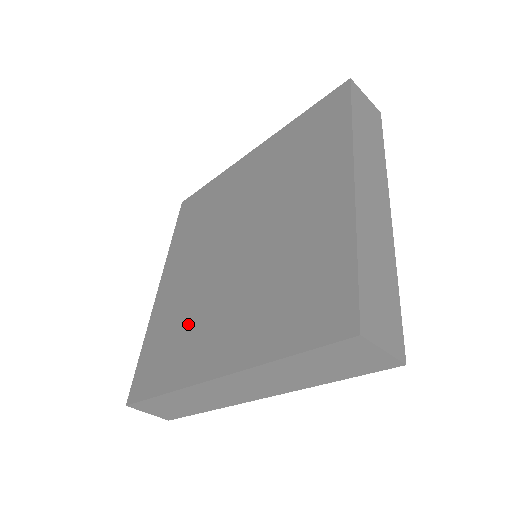
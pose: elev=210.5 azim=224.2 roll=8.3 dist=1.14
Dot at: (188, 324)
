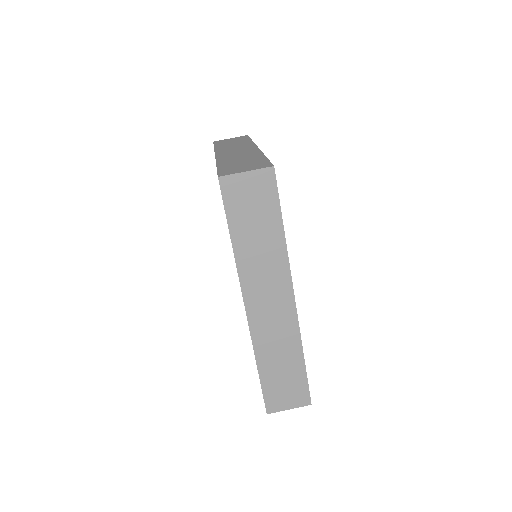
Dot at: occluded
